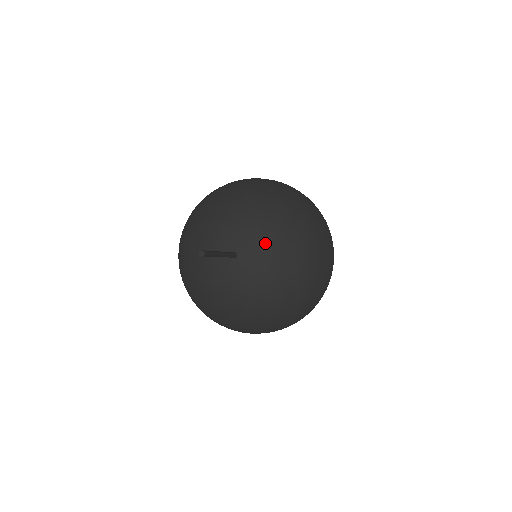
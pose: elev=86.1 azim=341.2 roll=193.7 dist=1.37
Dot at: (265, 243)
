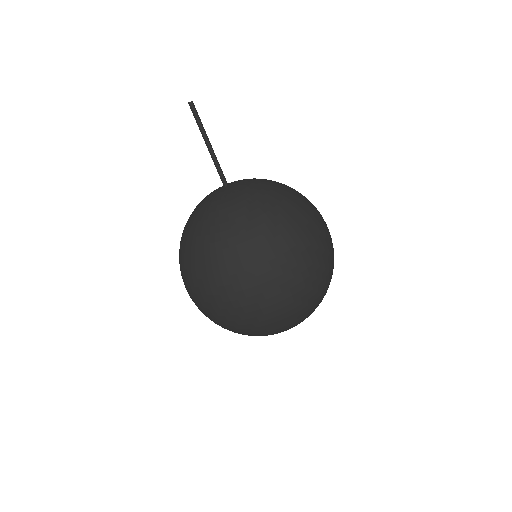
Dot at: (254, 182)
